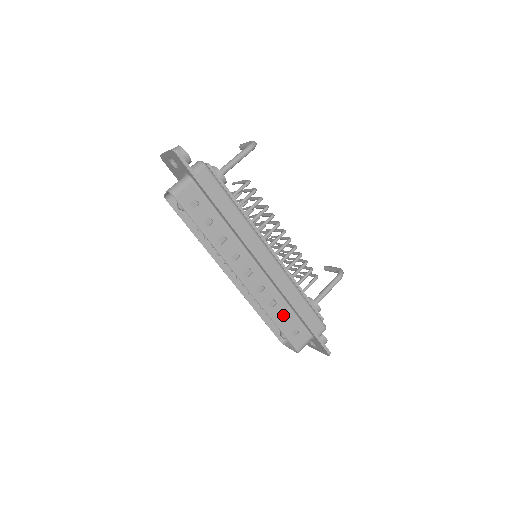
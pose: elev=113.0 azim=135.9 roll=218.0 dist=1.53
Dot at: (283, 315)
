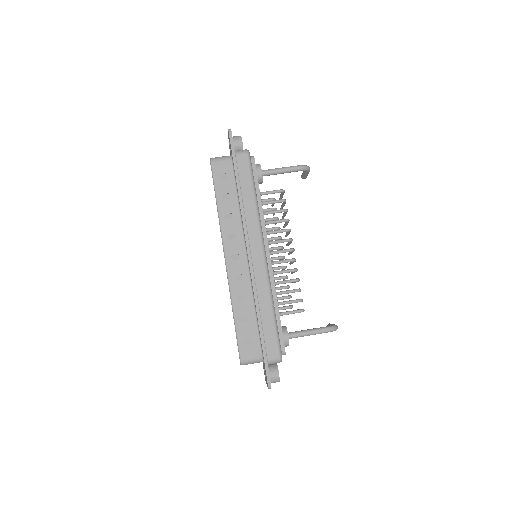
Dot at: (245, 316)
